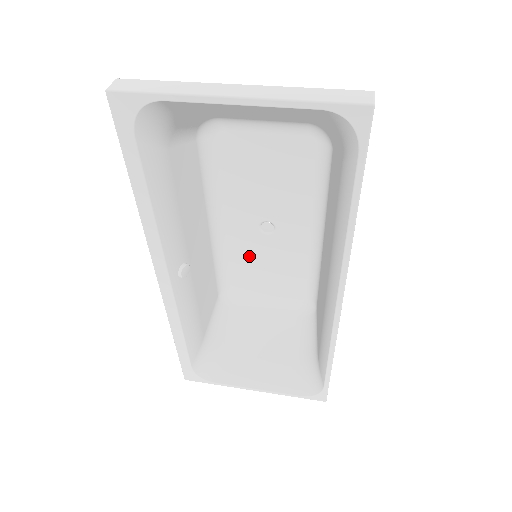
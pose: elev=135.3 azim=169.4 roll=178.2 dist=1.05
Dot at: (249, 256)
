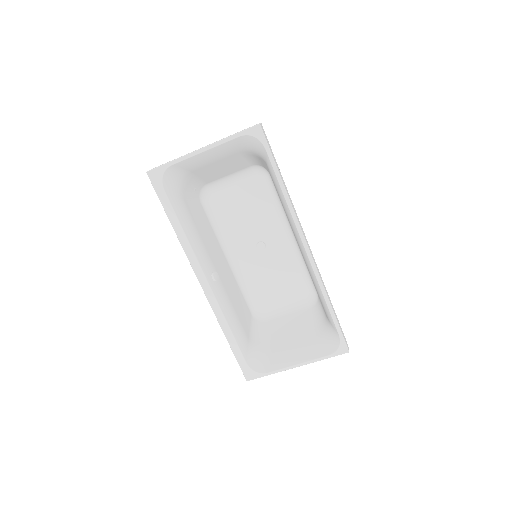
Dot at: (259, 274)
